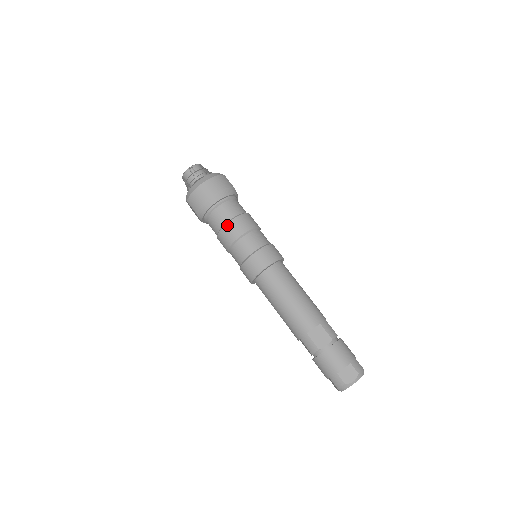
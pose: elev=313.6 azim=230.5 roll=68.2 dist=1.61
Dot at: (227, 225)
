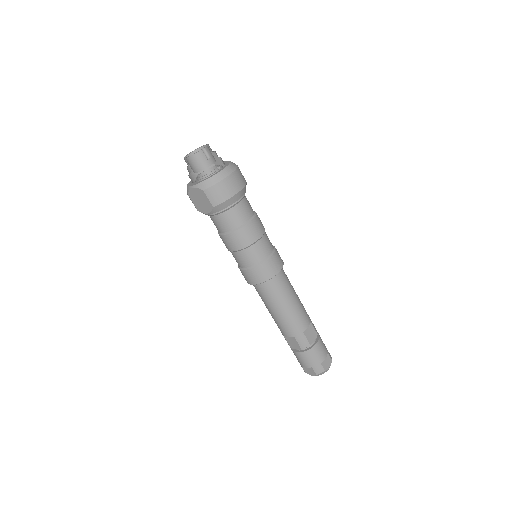
Dot at: (248, 225)
